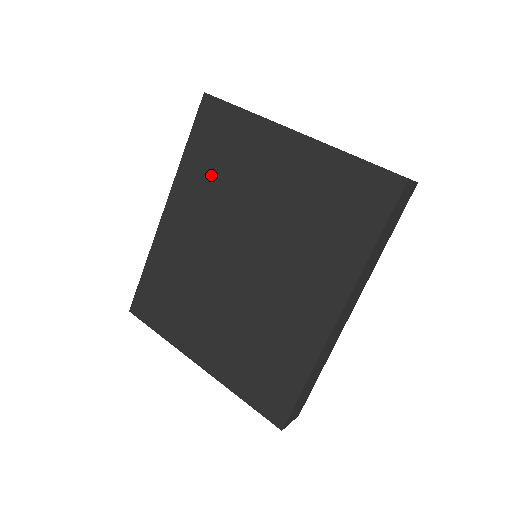
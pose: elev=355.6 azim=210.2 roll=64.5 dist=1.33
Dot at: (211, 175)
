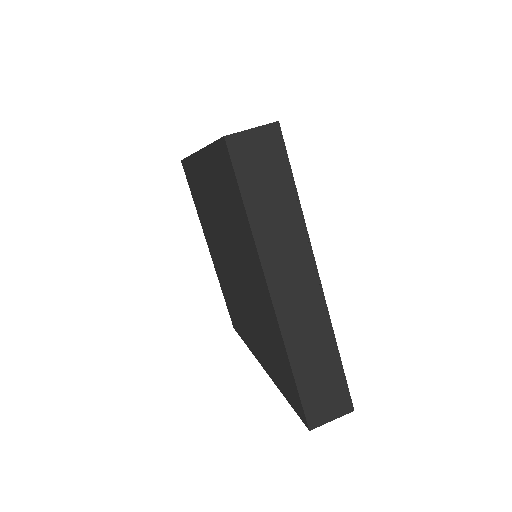
Dot at: (221, 198)
